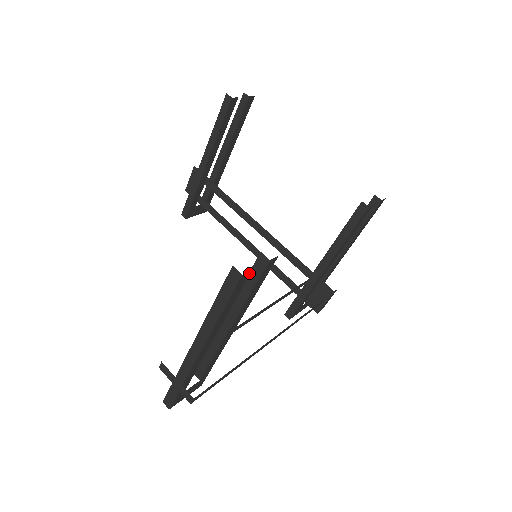
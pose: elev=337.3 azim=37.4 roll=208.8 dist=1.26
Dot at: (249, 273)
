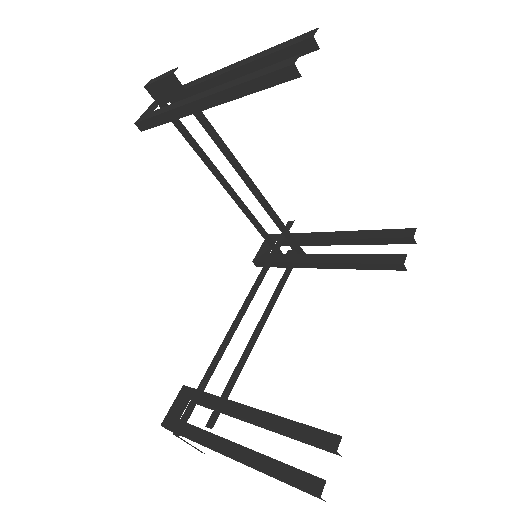
Dot at: occluded
